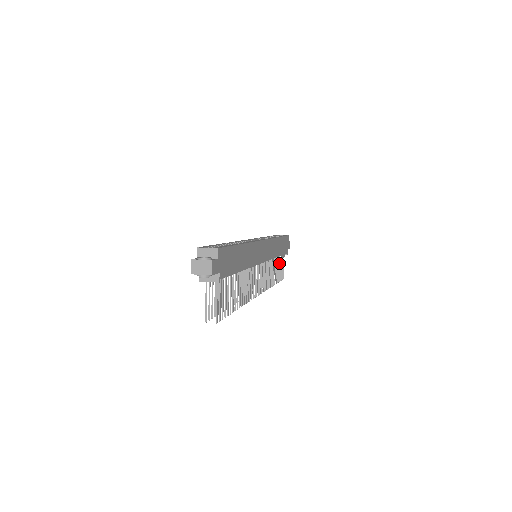
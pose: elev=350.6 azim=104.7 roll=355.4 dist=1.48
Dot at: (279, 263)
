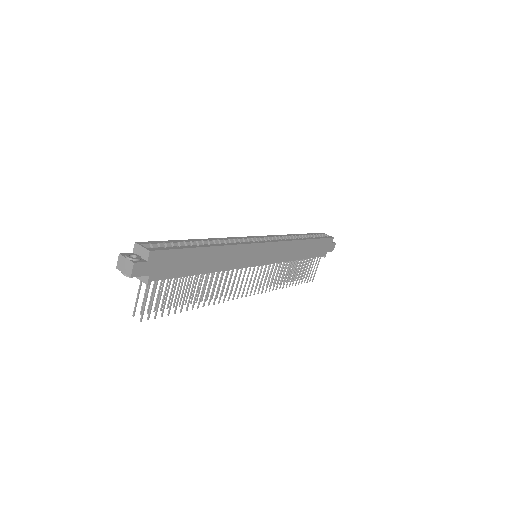
Dot at: (307, 265)
